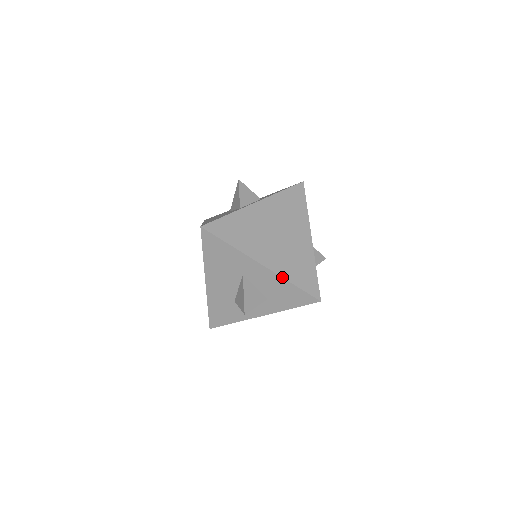
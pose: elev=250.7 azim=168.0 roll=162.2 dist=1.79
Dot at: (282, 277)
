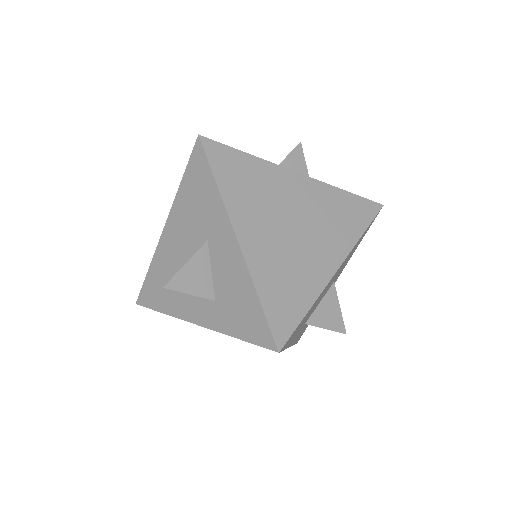
Dot at: (250, 274)
